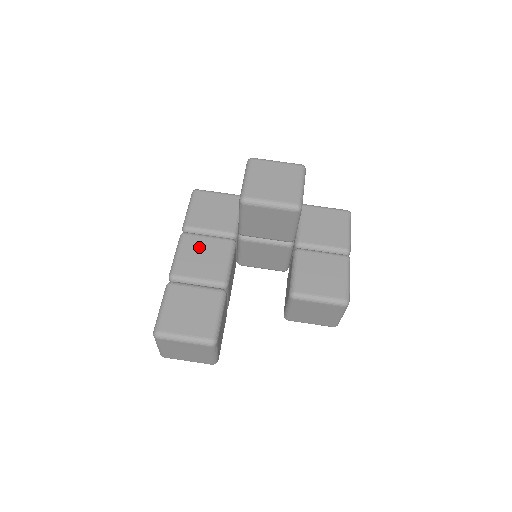
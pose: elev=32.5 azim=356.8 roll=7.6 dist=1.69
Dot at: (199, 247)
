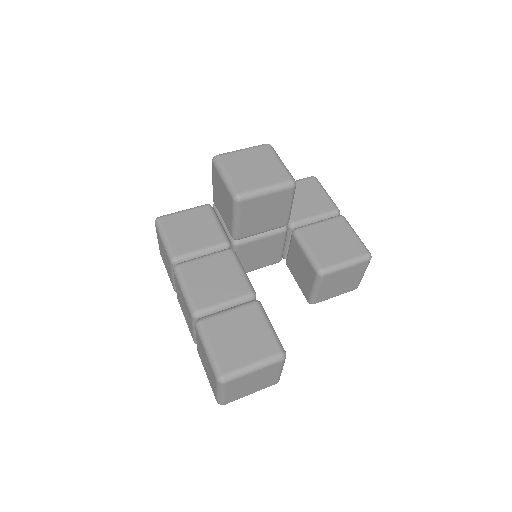
Dot at: (203, 271)
